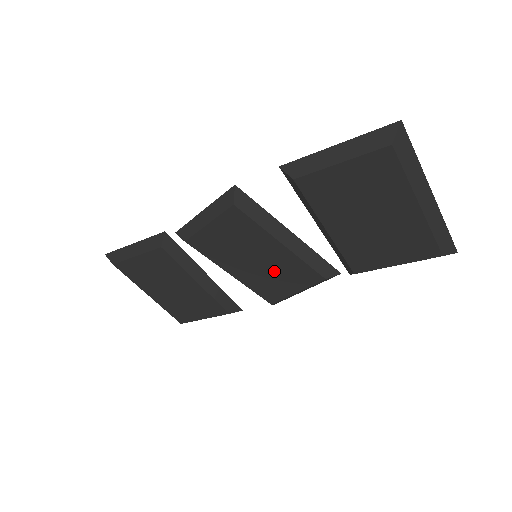
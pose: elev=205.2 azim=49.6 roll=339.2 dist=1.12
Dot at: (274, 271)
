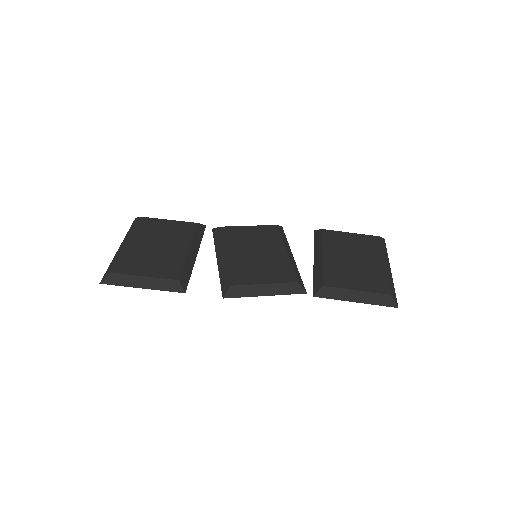
Dot at: (263, 264)
